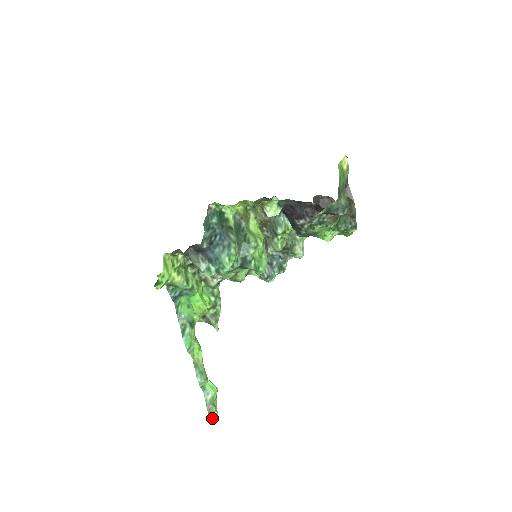
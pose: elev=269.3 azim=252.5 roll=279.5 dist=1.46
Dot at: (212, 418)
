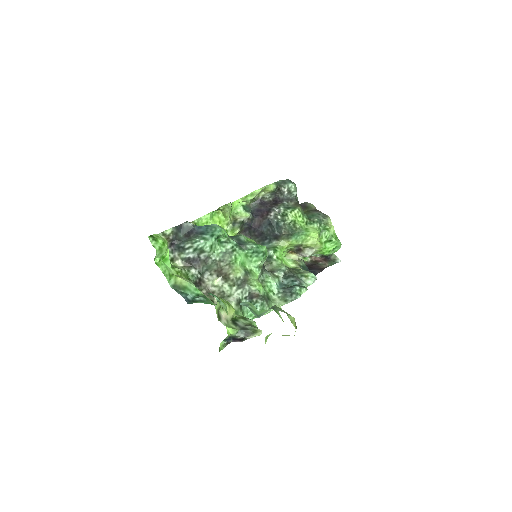
Dot at: (282, 311)
